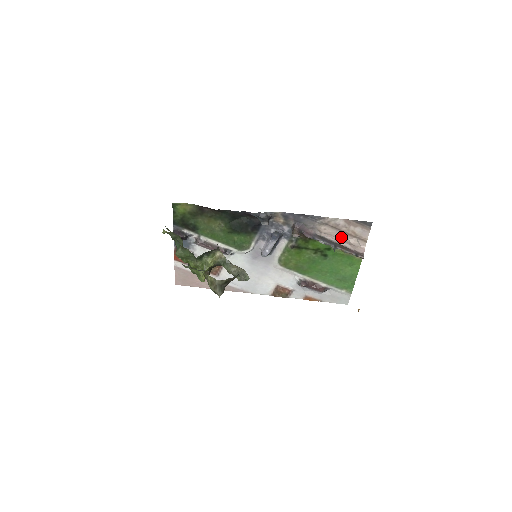
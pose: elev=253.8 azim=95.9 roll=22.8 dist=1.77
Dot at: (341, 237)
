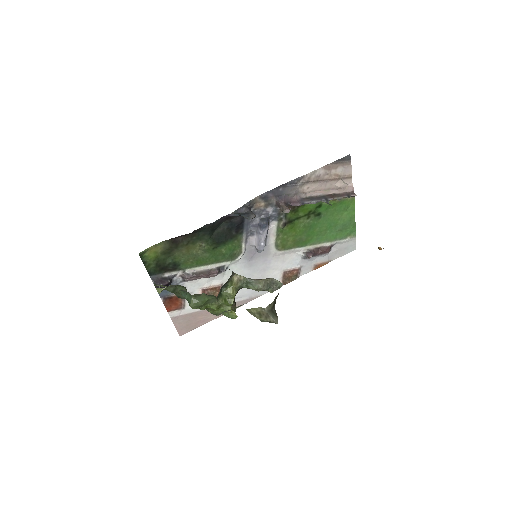
Dot at: (326, 187)
